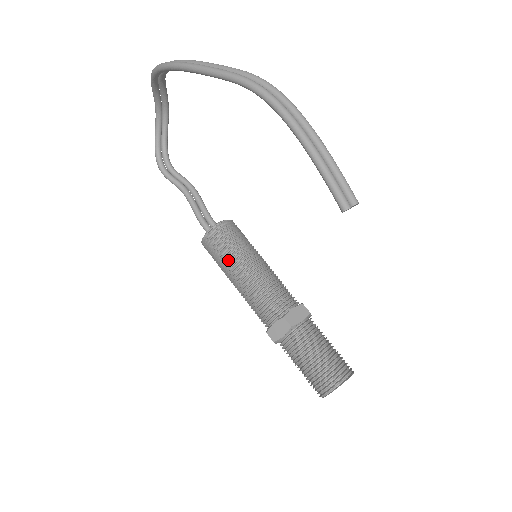
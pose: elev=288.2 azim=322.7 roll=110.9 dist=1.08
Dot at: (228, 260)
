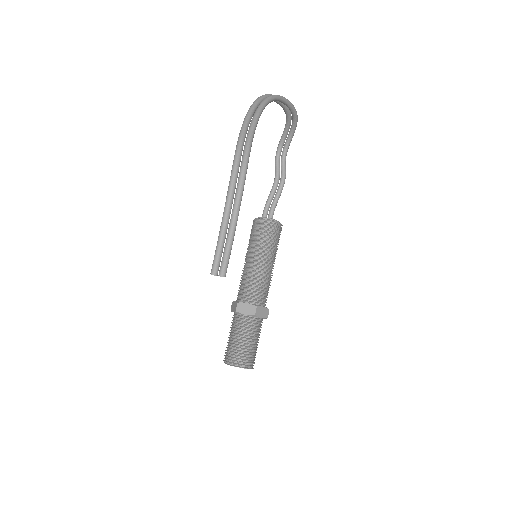
Dot at: (250, 244)
